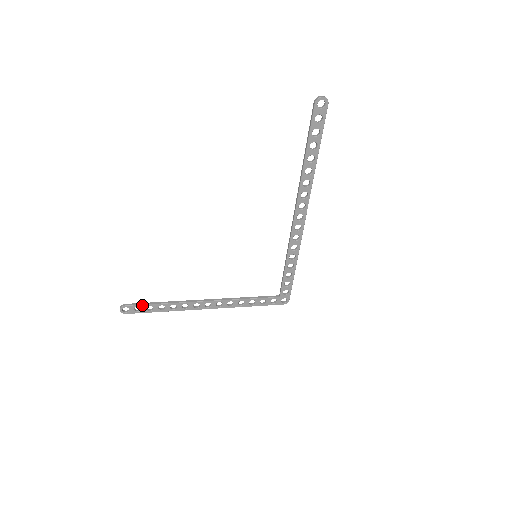
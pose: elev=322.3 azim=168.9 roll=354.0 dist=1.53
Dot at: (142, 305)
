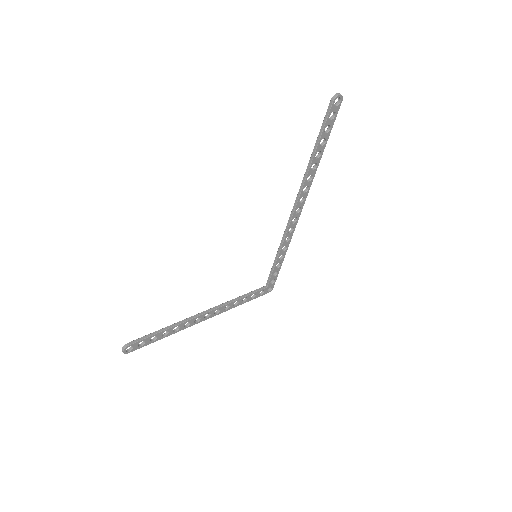
Dot at: (146, 338)
